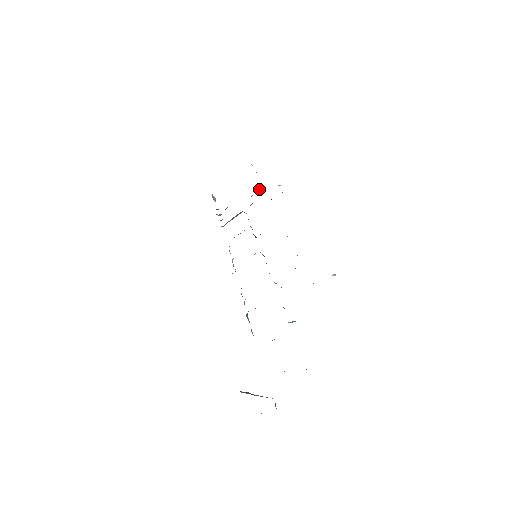
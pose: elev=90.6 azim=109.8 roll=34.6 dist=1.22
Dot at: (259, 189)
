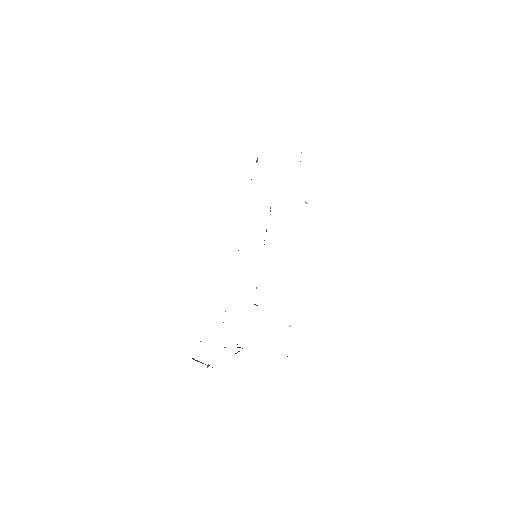
Dot at: occluded
